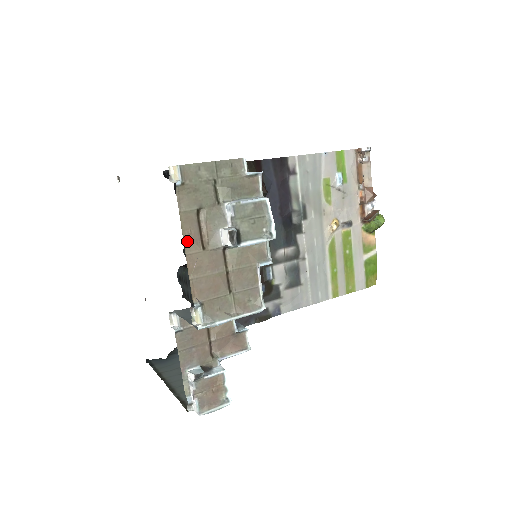
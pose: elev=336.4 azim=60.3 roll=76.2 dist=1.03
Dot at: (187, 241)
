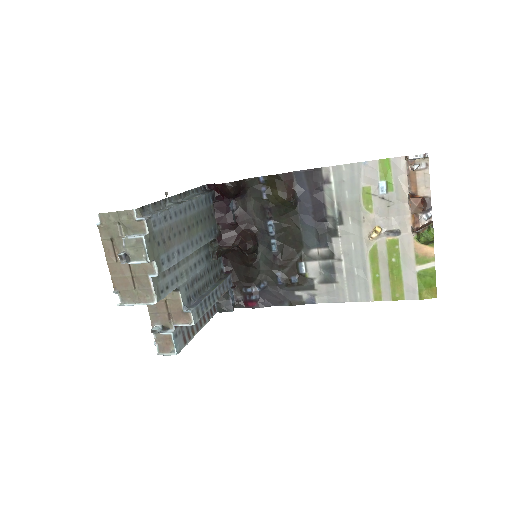
Dot at: (107, 256)
